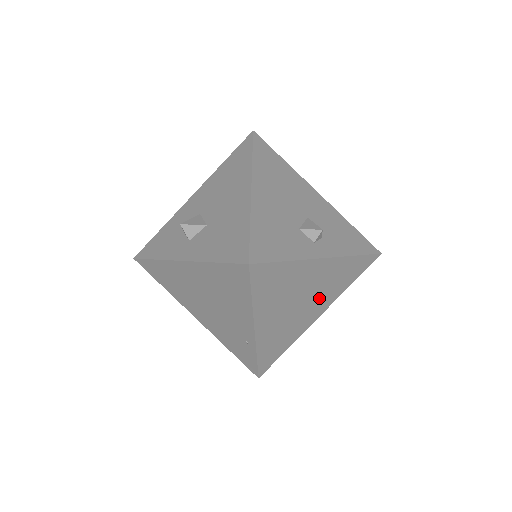
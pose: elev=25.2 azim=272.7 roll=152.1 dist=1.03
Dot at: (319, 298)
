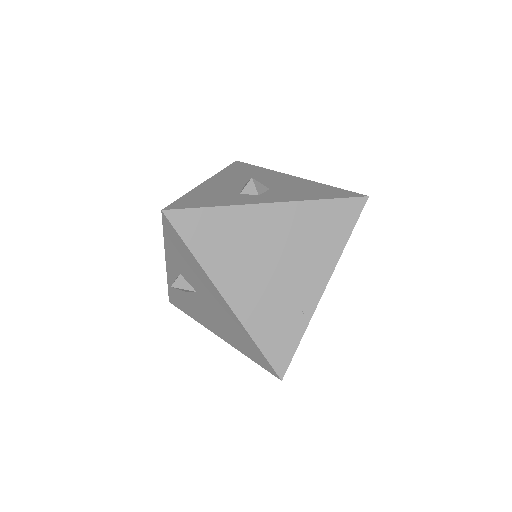
Dot at: occluded
